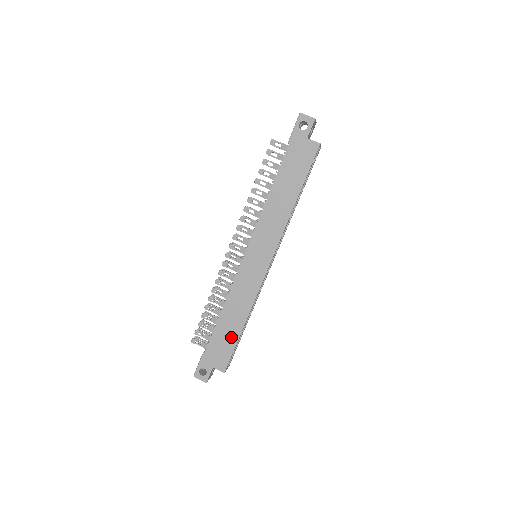
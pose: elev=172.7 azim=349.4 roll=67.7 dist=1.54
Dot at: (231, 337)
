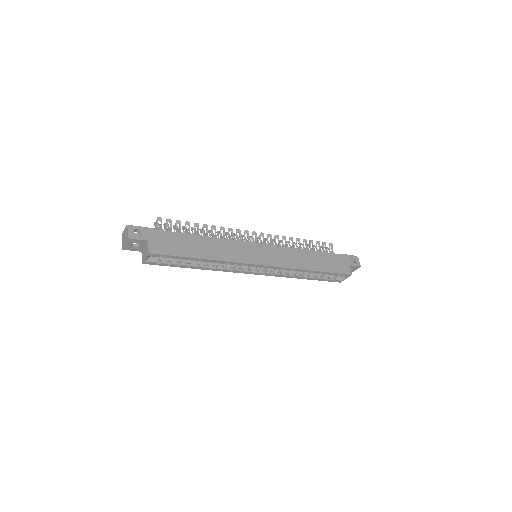
Dot at: (187, 250)
